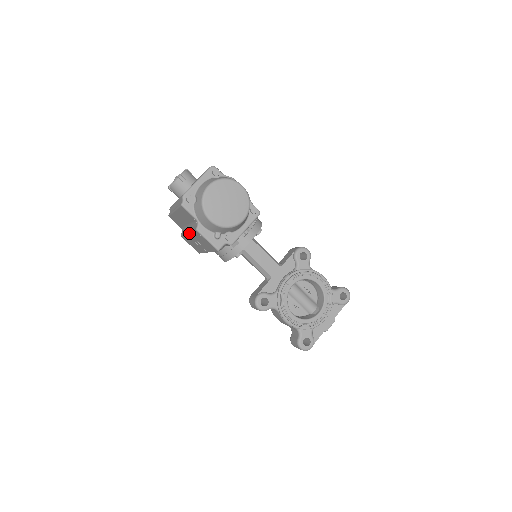
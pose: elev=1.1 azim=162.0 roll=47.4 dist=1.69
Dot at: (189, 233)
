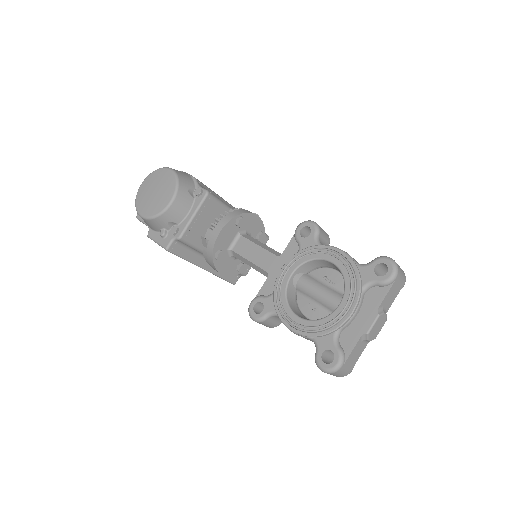
Dot at: occluded
